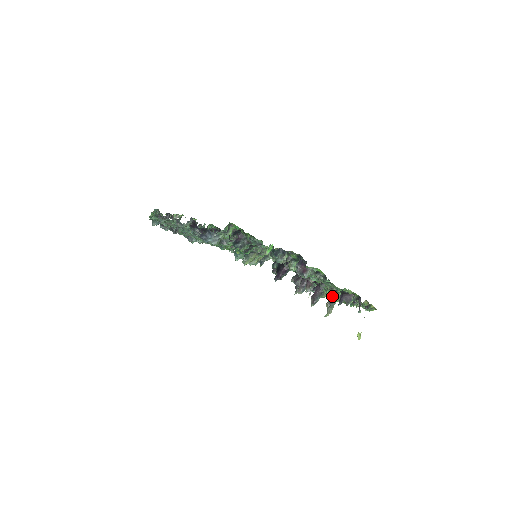
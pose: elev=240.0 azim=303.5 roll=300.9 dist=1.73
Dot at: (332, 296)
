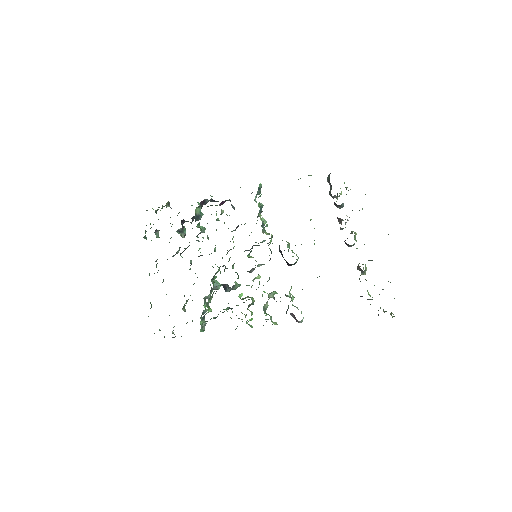
Dot at: (358, 268)
